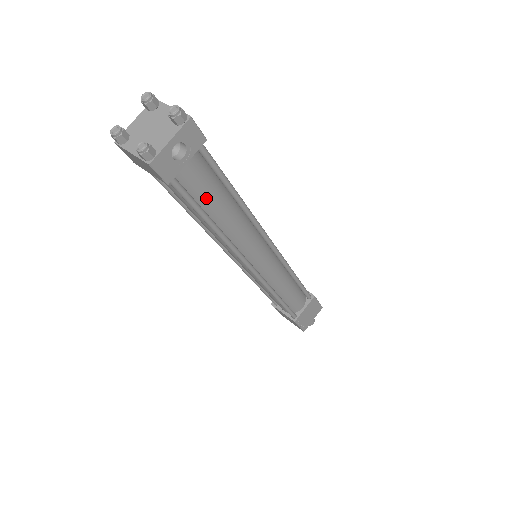
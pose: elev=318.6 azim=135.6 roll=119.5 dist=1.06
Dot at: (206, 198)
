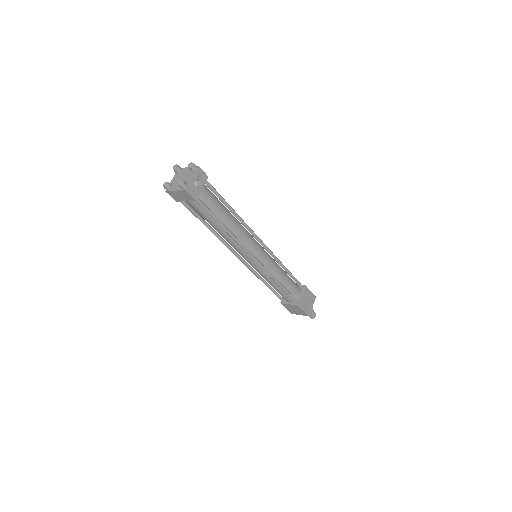
Dot at: (216, 210)
